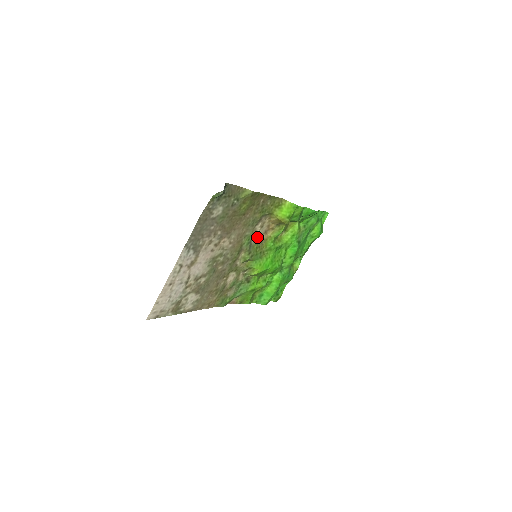
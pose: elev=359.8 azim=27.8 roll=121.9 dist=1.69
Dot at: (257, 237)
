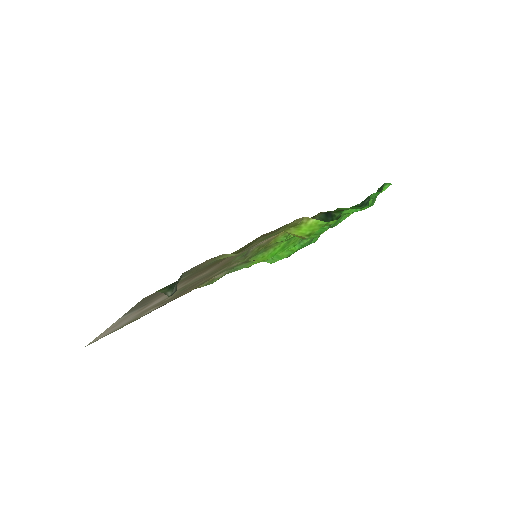
Dot at: (259, 243)
